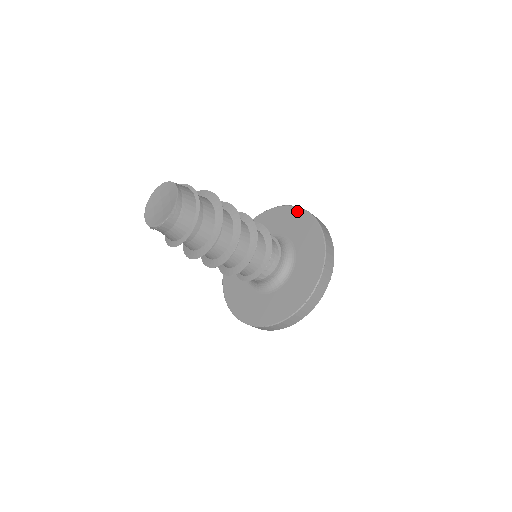
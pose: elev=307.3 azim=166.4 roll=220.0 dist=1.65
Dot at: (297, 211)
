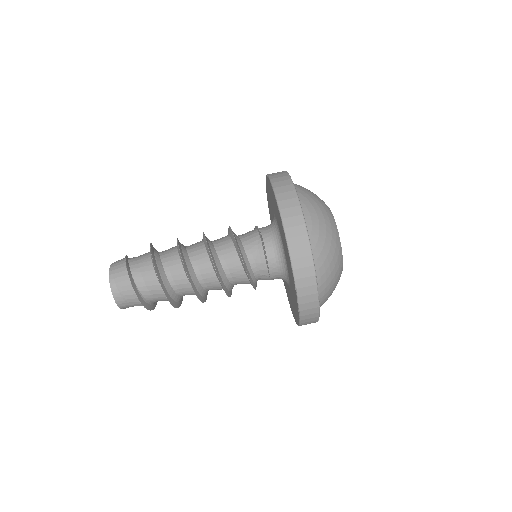
Dot at: (270, 186)
